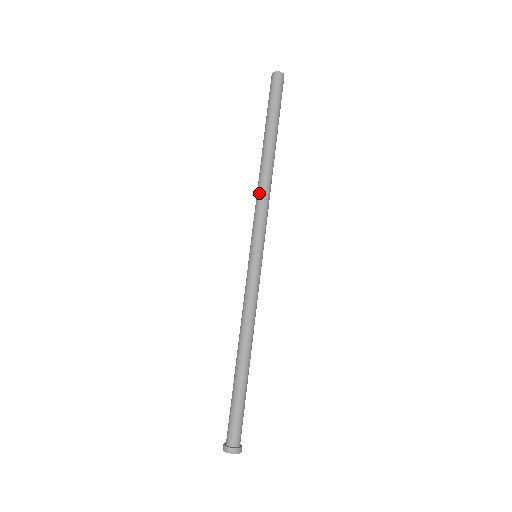
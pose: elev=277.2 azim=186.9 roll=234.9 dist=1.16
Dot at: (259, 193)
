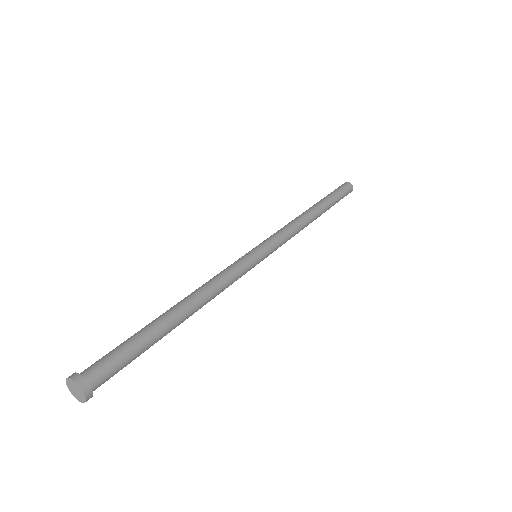
Dot at: (290, 222)
